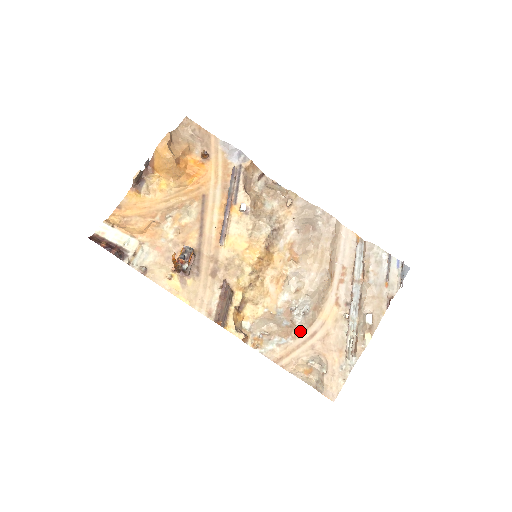
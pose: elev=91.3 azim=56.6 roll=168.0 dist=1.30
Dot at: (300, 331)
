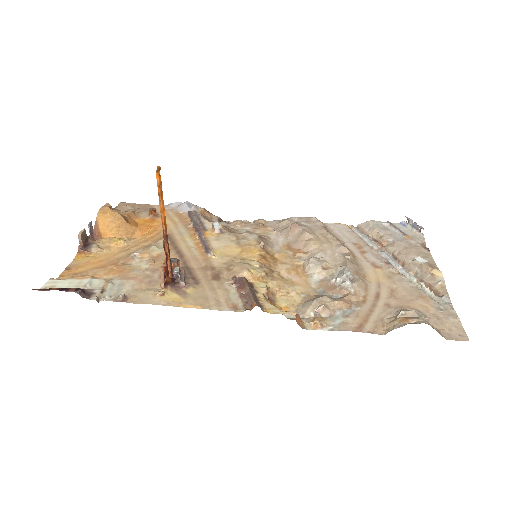
Dot at: (359, 297)
